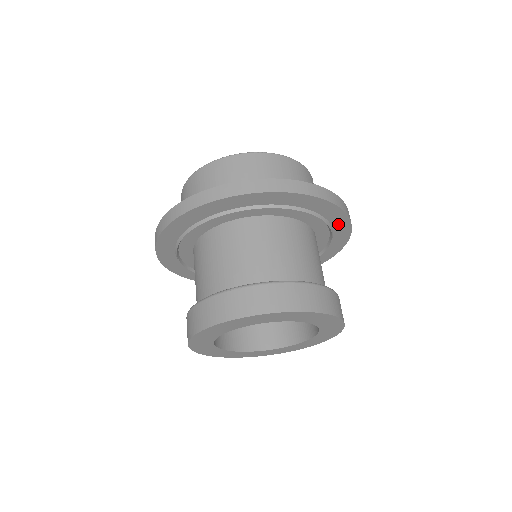
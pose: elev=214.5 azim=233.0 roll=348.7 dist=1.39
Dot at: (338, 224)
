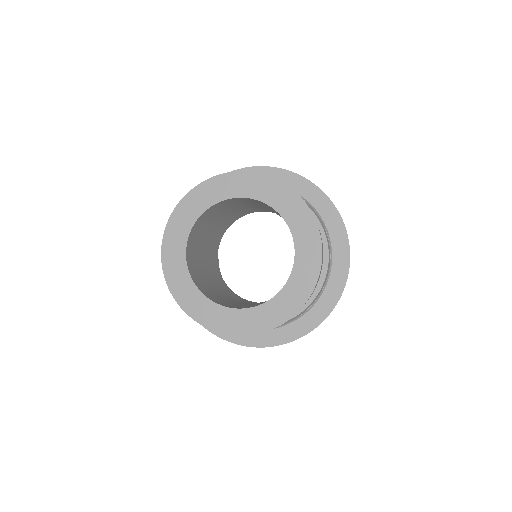
Dot at: (282, 180)
